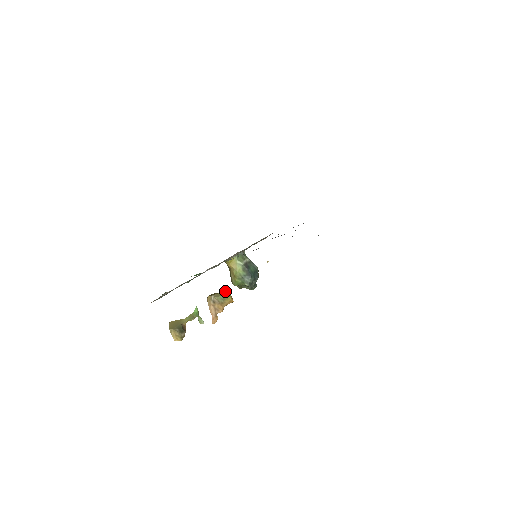
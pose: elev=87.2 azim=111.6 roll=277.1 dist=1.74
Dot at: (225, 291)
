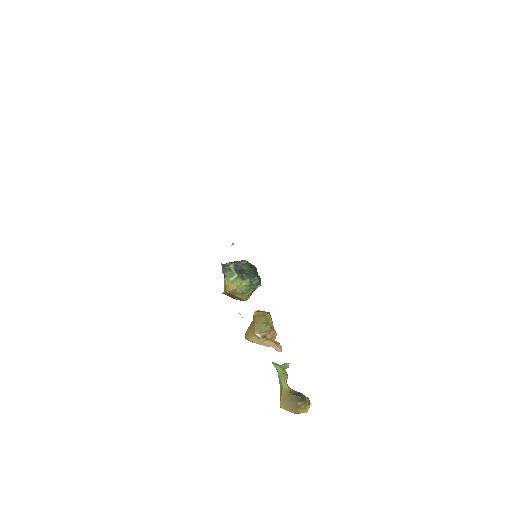
Dot at: (254, 316)
